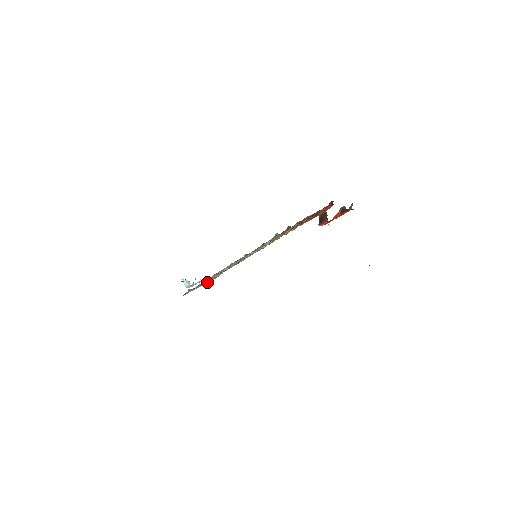
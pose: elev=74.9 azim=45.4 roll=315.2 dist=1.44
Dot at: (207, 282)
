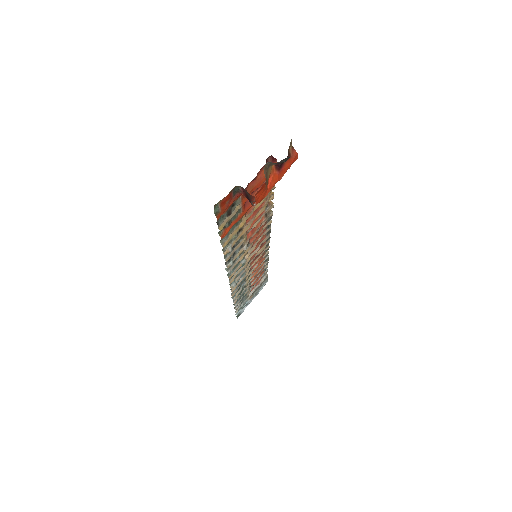
Dot at: (256, 291)
